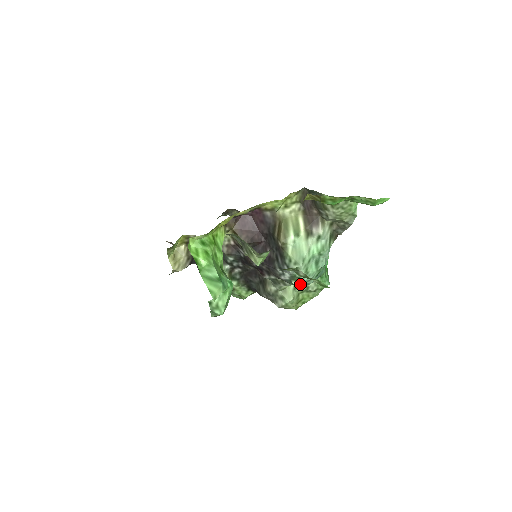
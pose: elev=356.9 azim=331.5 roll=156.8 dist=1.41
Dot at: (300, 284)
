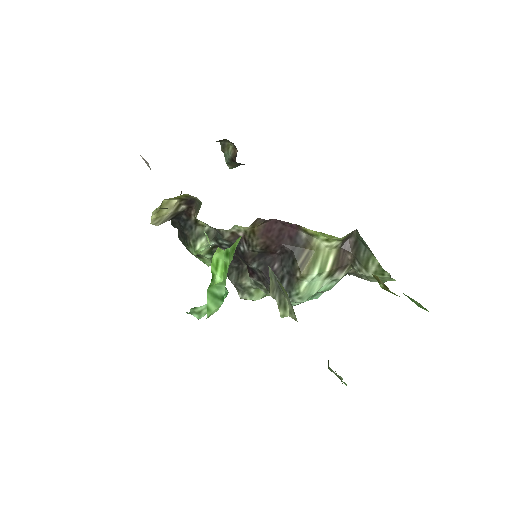
Dot at: occluded
